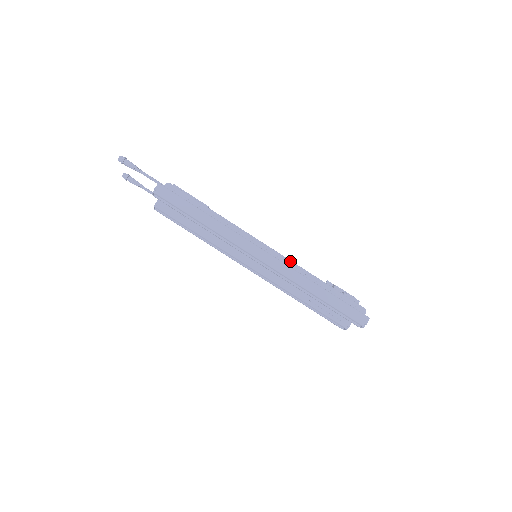
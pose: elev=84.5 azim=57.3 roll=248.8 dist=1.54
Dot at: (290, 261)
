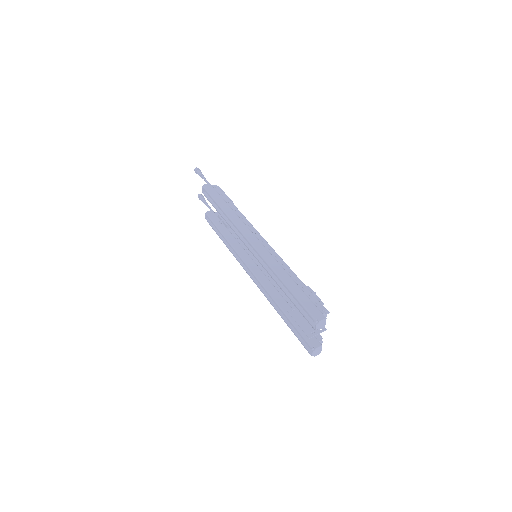
Dot at: occluded
